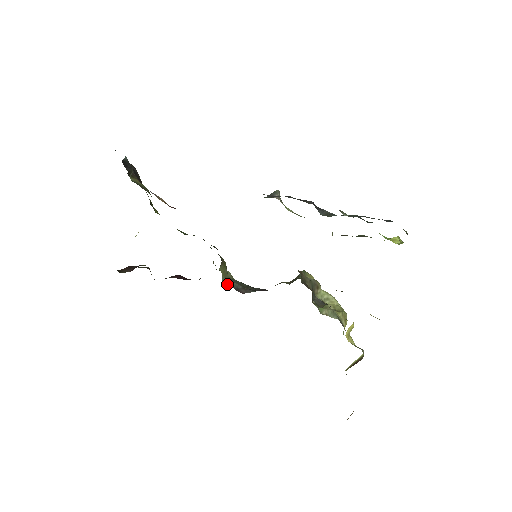
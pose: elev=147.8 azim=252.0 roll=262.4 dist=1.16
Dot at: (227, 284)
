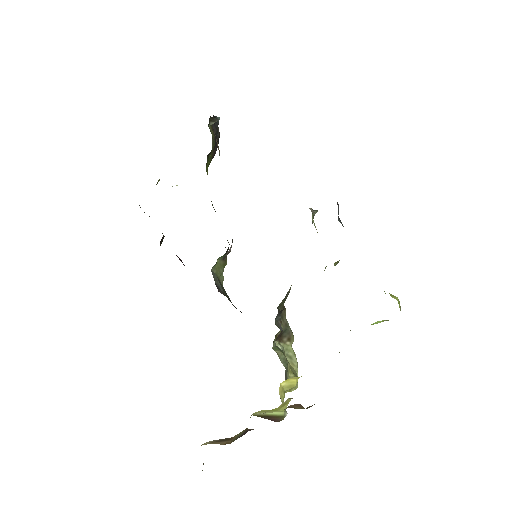
Dot at: (213, 275)
